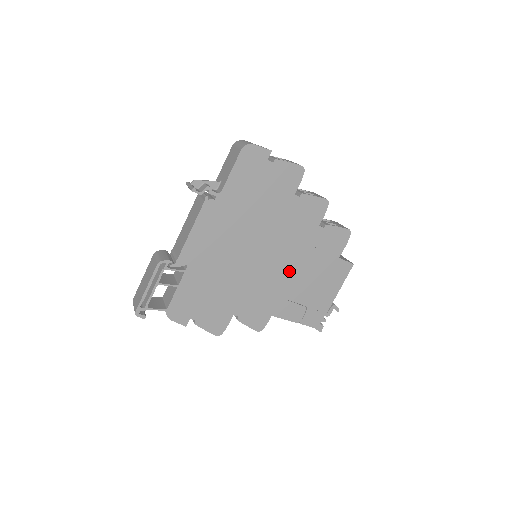
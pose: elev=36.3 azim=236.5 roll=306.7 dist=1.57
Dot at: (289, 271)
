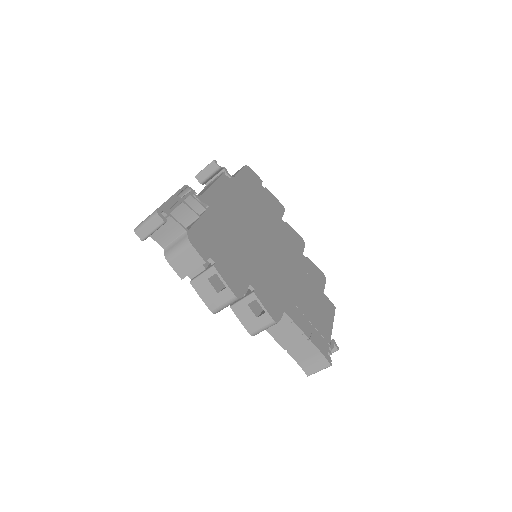
Dot at: (290, 276)
